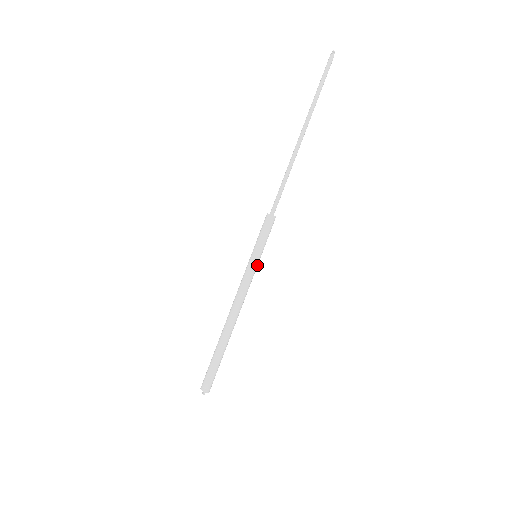
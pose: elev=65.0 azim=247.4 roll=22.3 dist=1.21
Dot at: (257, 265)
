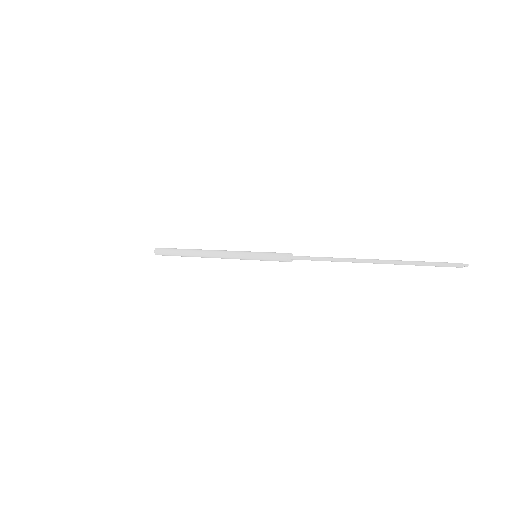
Dot at: (251, 259)
